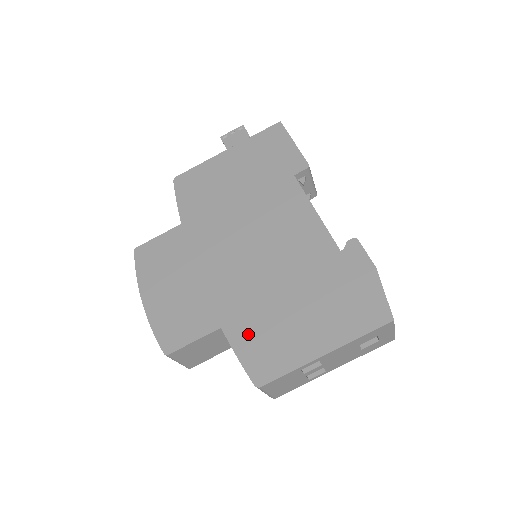
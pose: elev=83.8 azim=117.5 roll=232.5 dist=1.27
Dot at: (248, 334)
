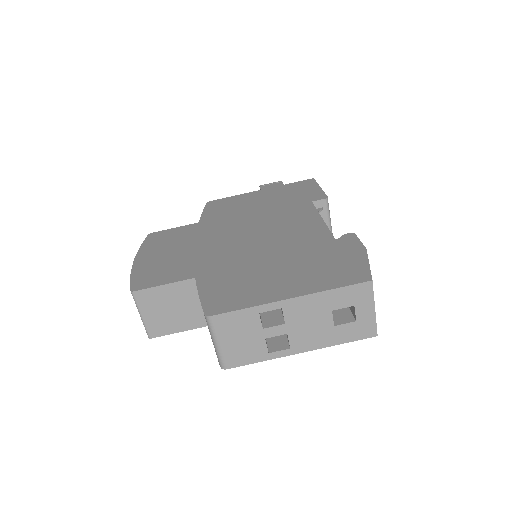
Dot at: (219, 282)
